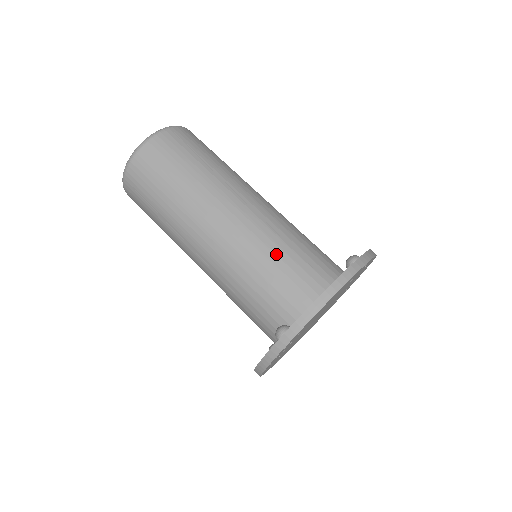
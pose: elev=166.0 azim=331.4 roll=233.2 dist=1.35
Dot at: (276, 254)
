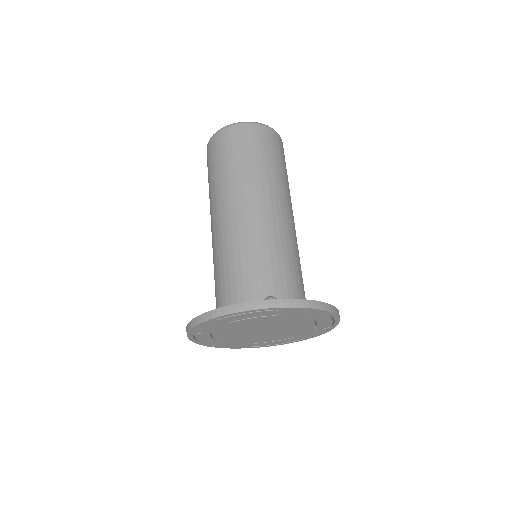
Dot at: (229, 264)
